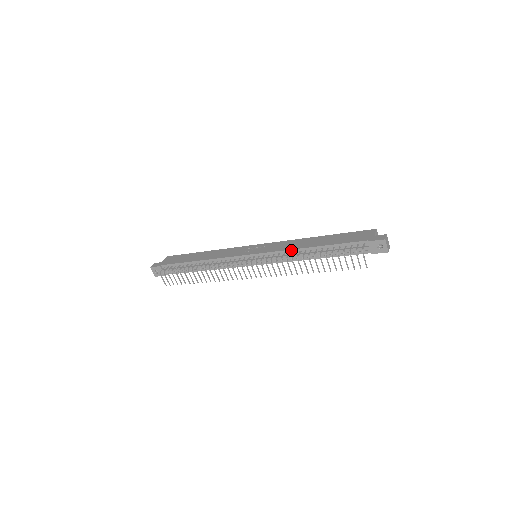
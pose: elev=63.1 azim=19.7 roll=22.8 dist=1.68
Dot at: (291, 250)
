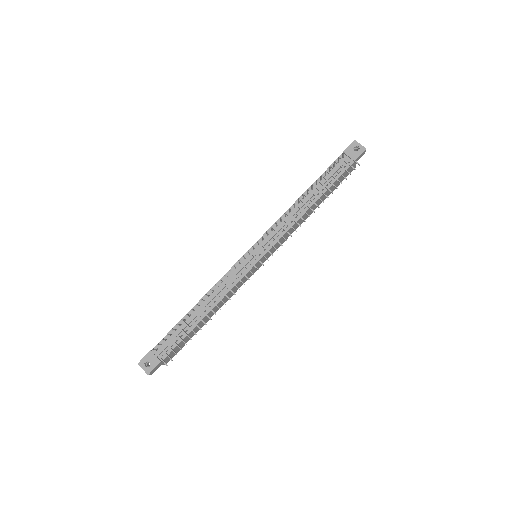
Dot at: occluded
